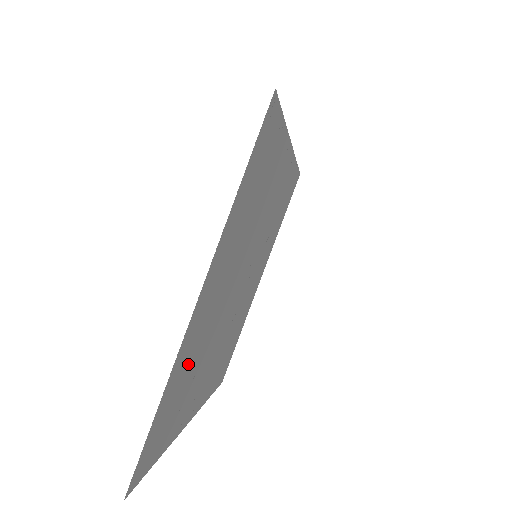
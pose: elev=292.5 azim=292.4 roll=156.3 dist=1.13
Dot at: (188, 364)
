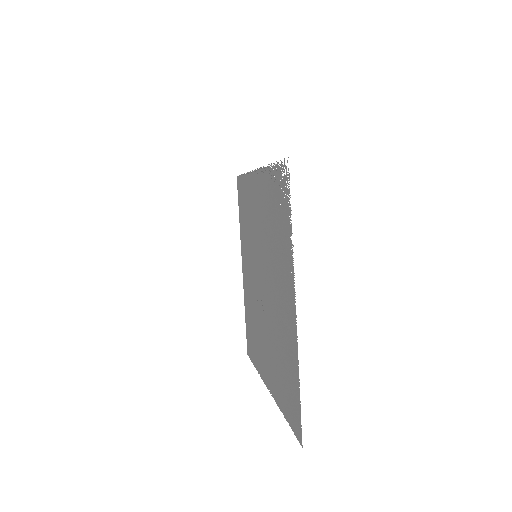
Dot at: (286, 351)
